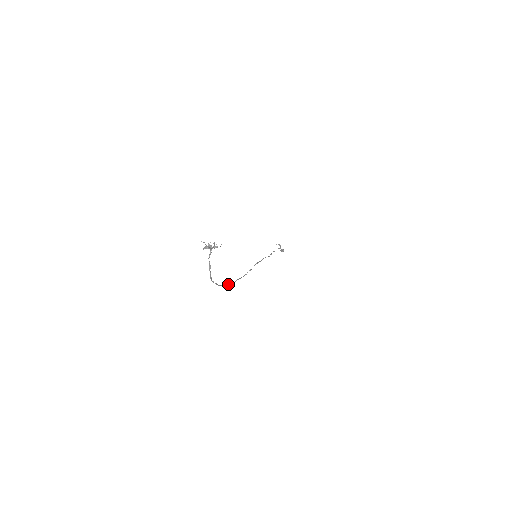
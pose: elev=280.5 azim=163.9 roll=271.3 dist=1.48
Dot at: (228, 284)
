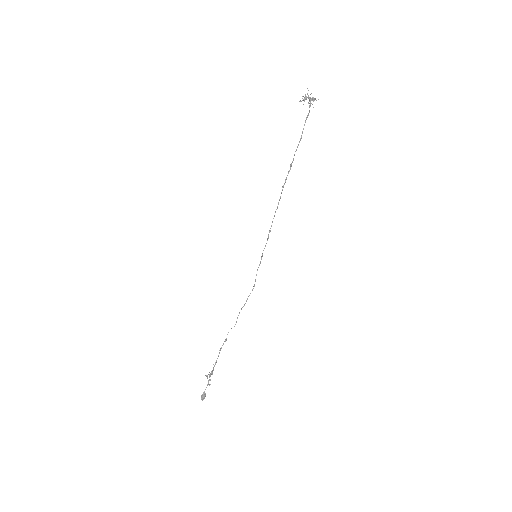
Dot at: (285, 180)
